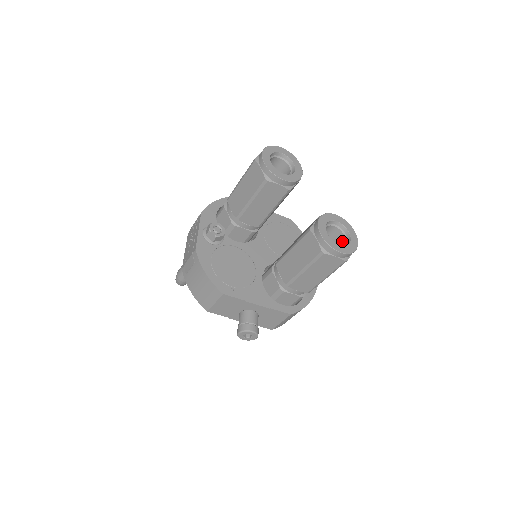
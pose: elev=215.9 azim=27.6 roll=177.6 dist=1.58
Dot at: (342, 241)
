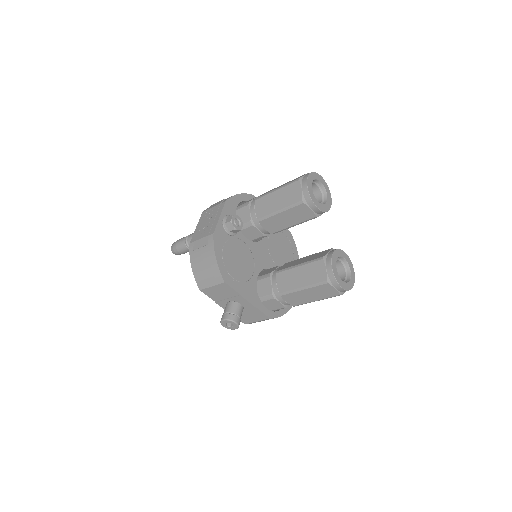
Dot at: (342, 276)
